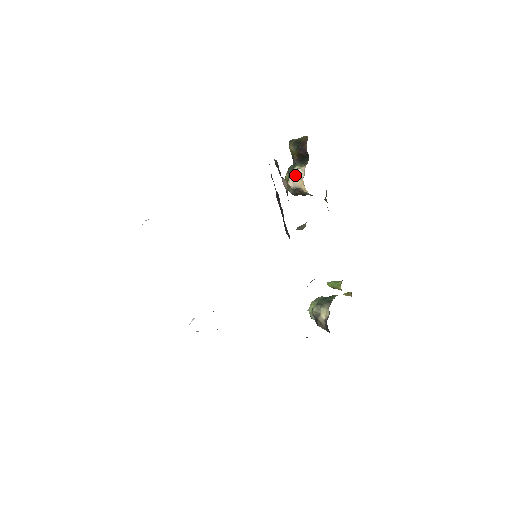
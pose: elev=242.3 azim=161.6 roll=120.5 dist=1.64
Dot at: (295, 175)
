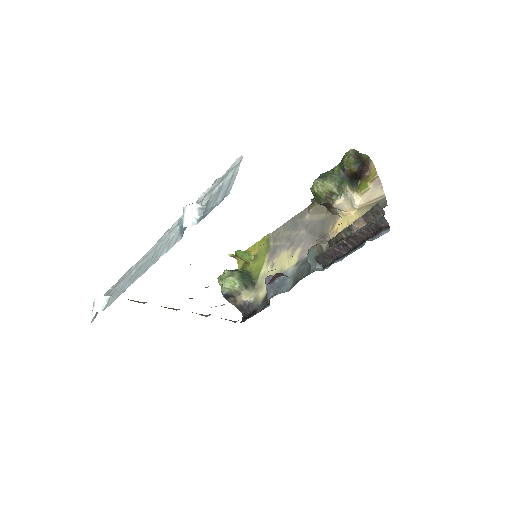
Dot at: (349, 200)
